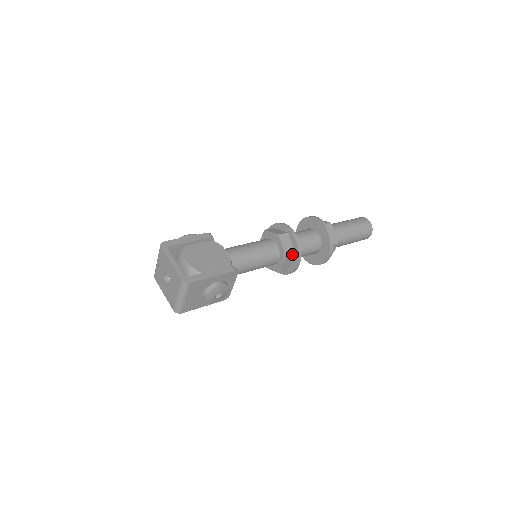
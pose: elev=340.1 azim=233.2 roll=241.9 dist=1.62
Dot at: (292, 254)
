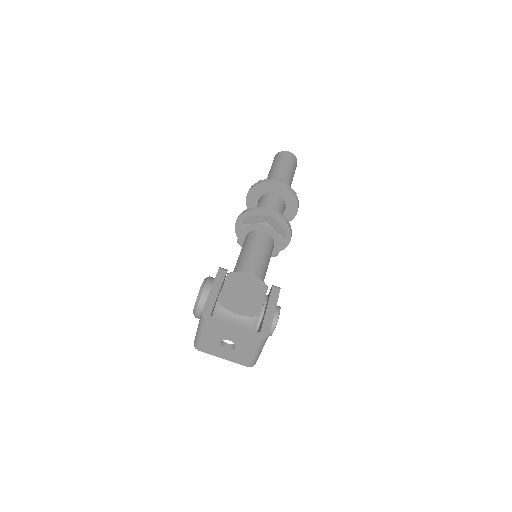
Dot at: (285, 233)
